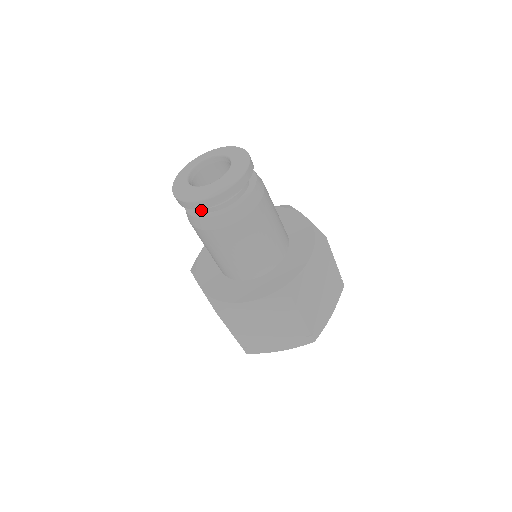
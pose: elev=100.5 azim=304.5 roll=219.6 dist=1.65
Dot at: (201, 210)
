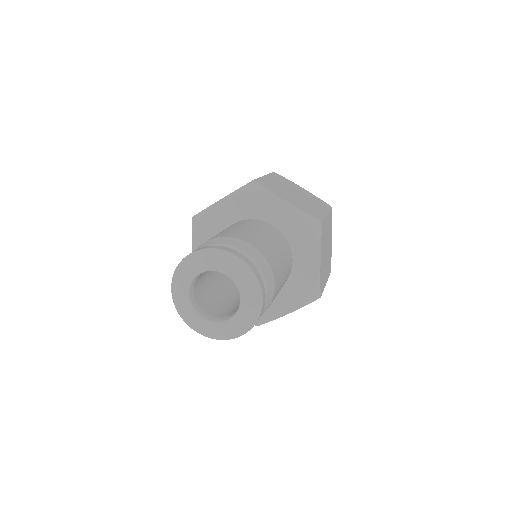
Dot at: occluded
